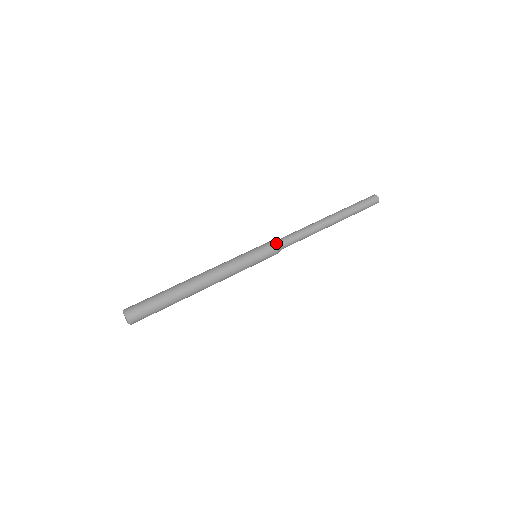
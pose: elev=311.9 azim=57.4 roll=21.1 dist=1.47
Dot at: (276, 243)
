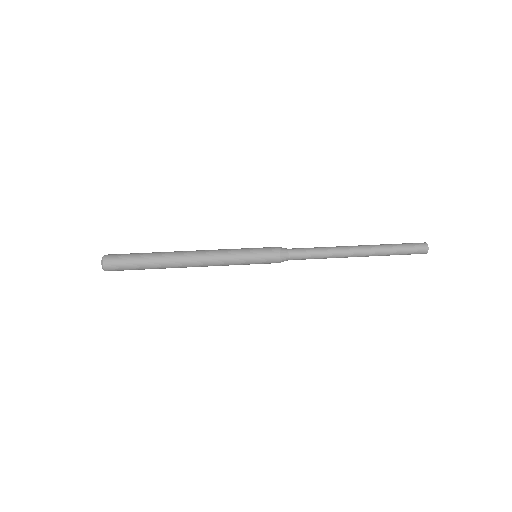
Dot at: (280, 247)
